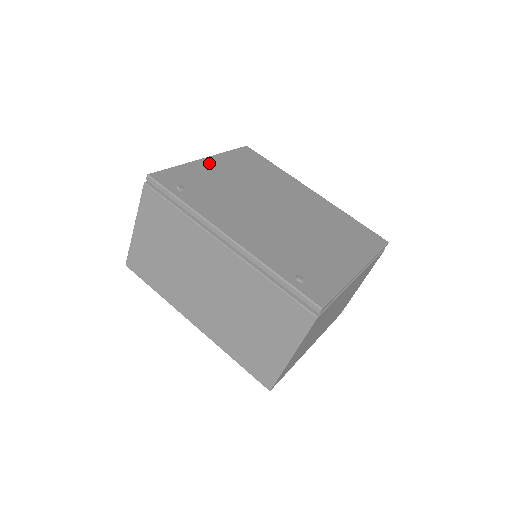
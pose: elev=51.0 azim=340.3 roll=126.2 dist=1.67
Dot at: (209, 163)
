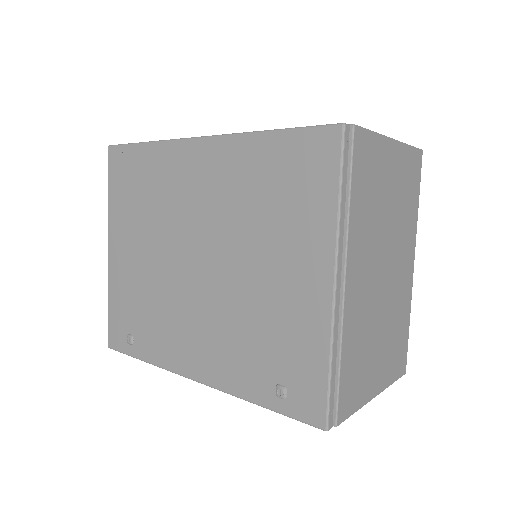
Dot at: (115, 253)
